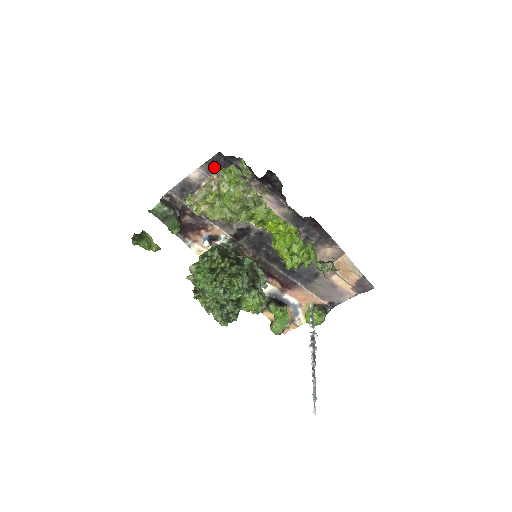
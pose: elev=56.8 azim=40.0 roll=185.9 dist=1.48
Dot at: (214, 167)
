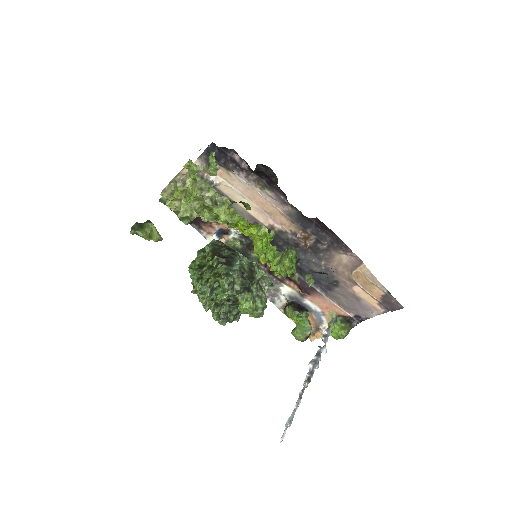
Dot at: occluded
